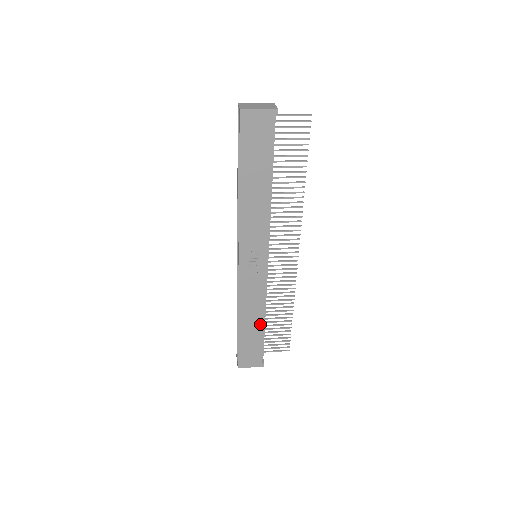
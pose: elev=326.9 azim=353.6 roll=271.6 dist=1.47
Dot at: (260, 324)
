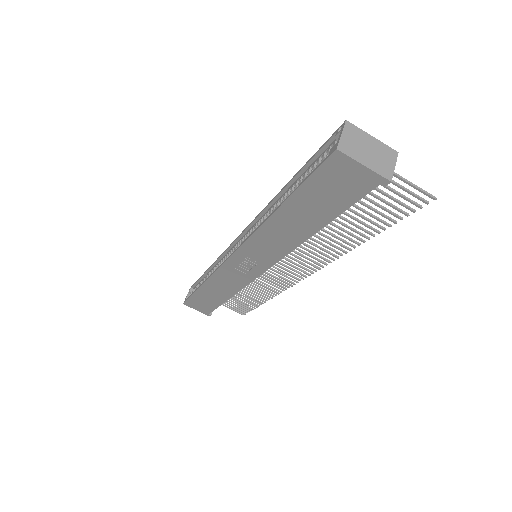
Dot at: (224, 298)
